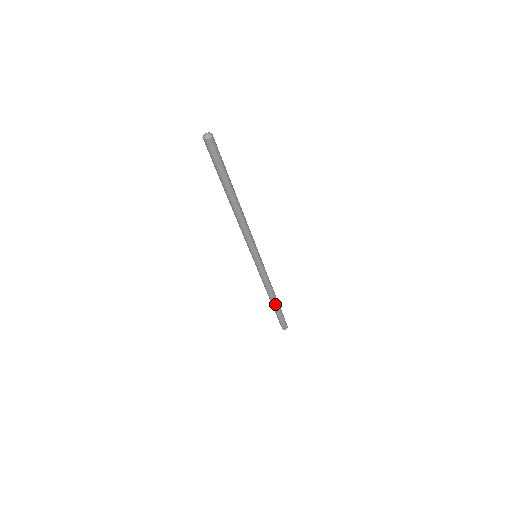
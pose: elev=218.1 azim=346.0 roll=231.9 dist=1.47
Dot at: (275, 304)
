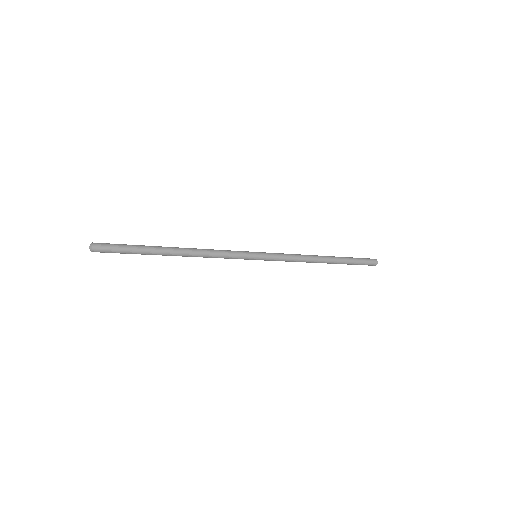
Dot at: (329, 263)
